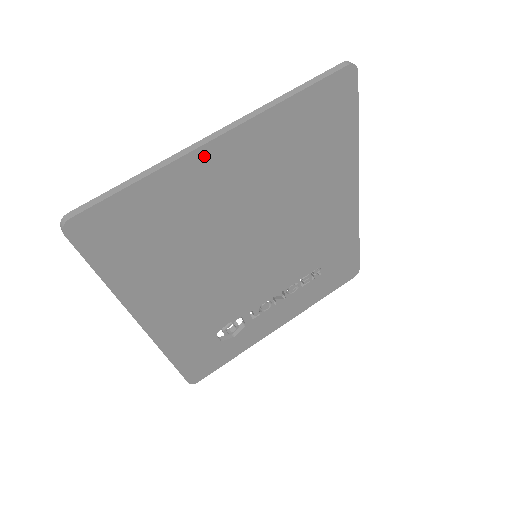
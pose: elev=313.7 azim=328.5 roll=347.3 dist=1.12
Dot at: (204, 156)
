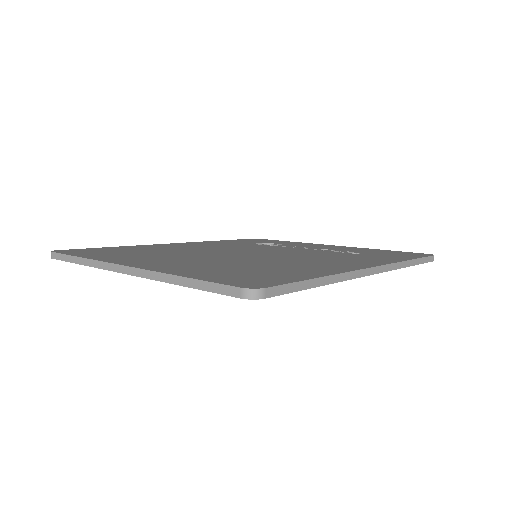
Dot at: occluded
